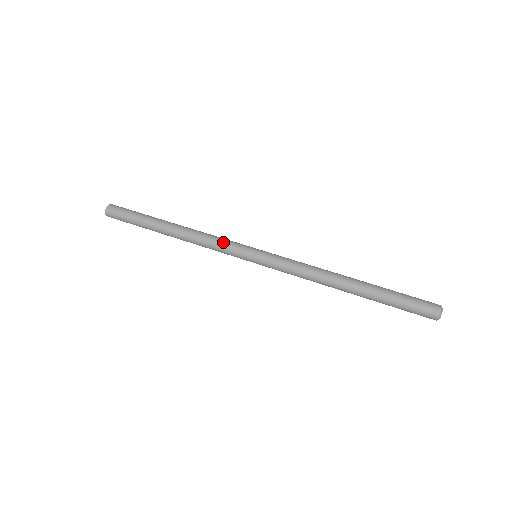
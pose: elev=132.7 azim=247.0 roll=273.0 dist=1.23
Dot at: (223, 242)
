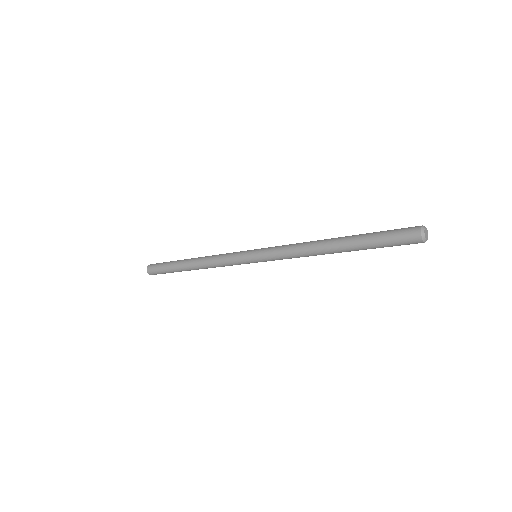
Dot at: (228, 255)
